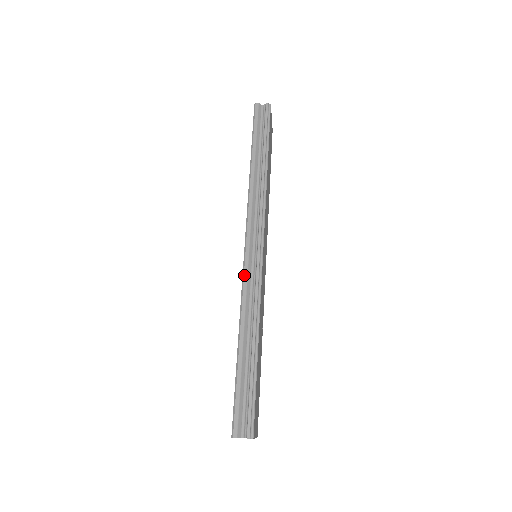
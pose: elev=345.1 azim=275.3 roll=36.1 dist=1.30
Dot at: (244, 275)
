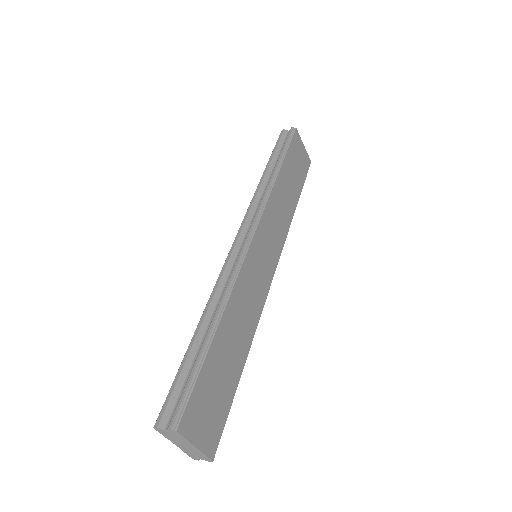
Dot at: (225, 262)
